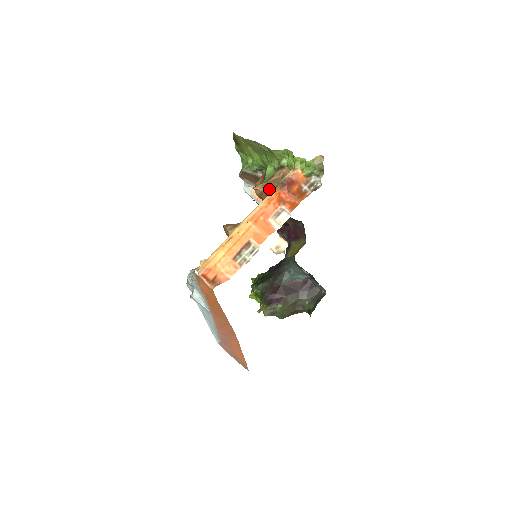
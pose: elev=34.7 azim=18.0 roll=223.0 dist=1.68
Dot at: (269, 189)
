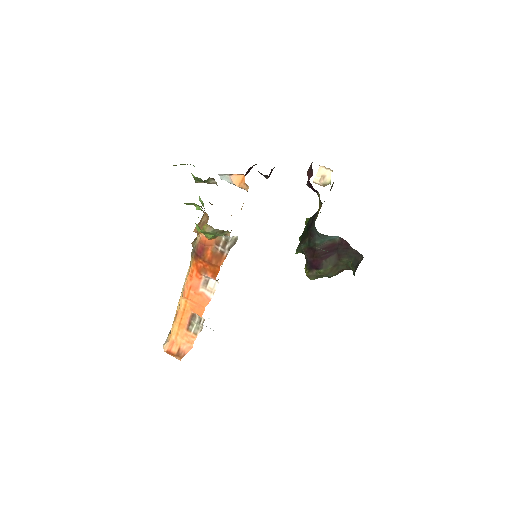
Dot at: occluded
